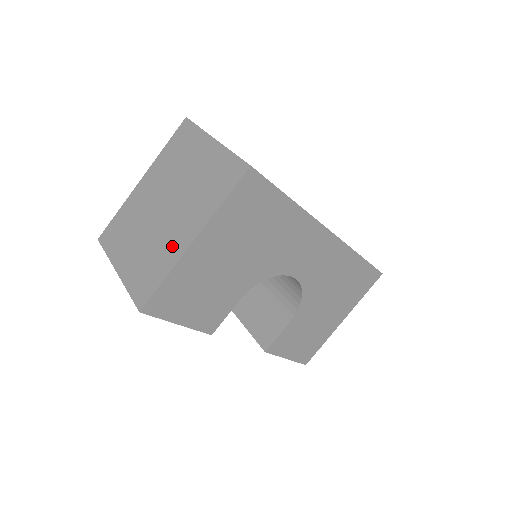
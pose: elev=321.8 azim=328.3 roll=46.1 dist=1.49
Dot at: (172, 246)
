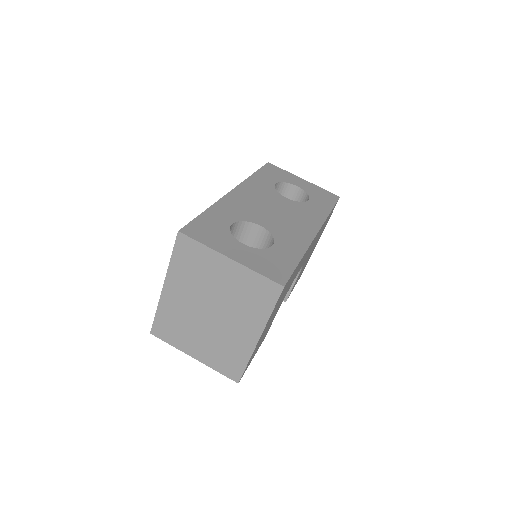
Dot at: (240, 342)
